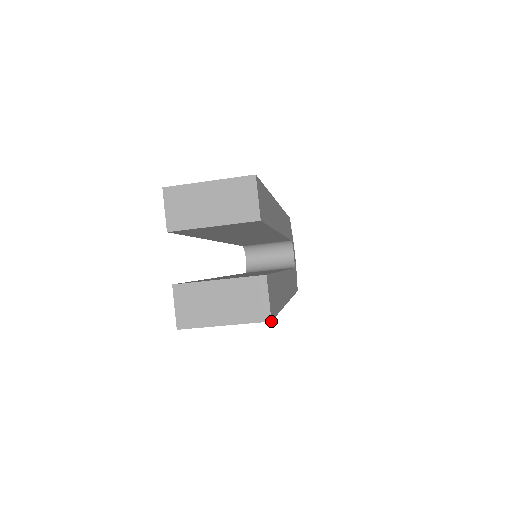
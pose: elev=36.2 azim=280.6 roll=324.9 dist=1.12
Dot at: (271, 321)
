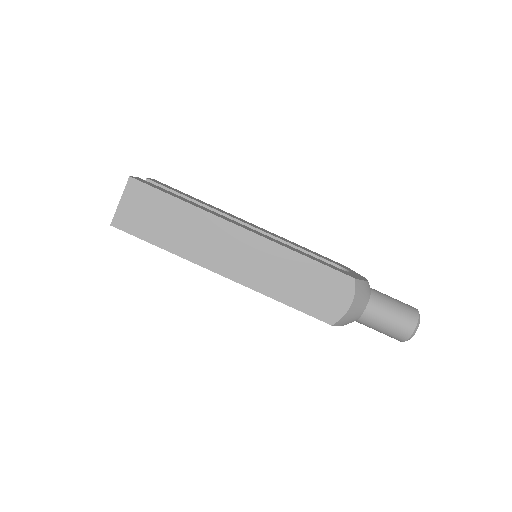
Dot at: (129, 176)
